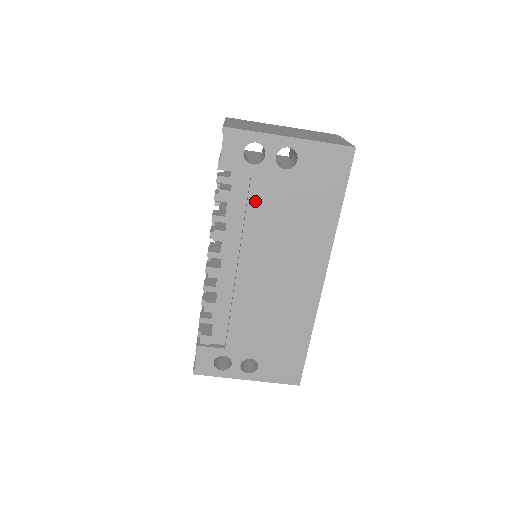
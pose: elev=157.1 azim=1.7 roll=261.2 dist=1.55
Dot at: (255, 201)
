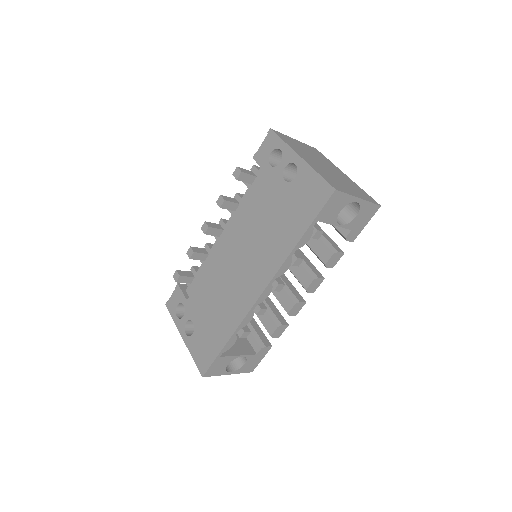
Dot at: (258, 195)
